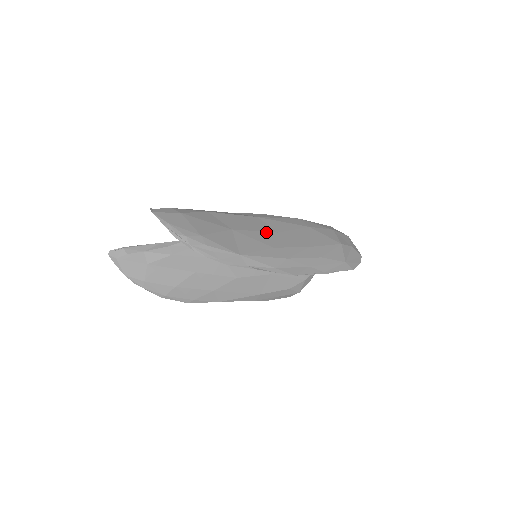
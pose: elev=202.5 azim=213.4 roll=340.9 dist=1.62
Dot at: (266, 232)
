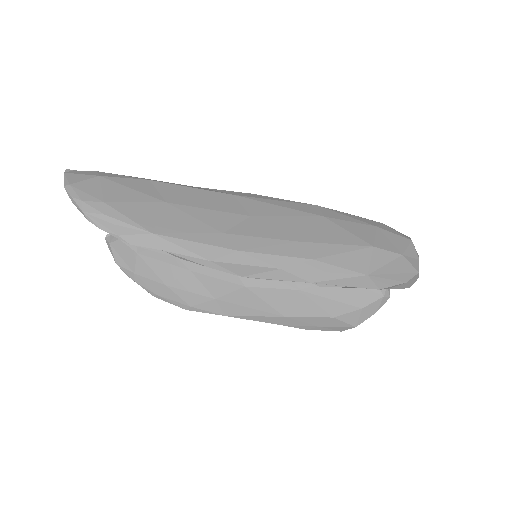
Dot at: (227, 213)
